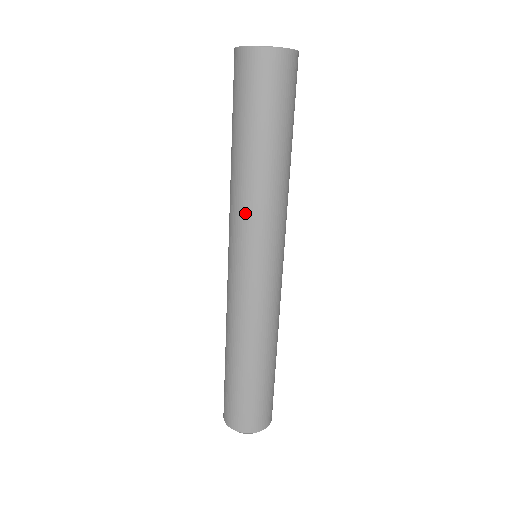
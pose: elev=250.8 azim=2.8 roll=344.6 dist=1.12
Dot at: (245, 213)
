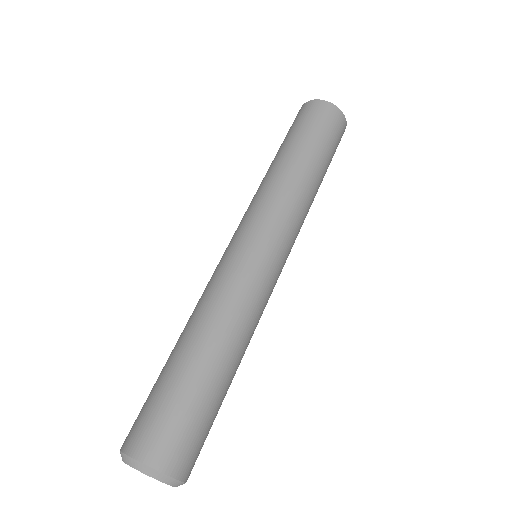
Dot at: (275, 198)
